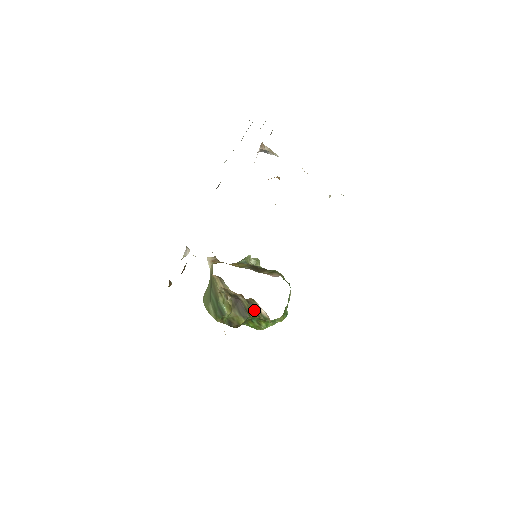
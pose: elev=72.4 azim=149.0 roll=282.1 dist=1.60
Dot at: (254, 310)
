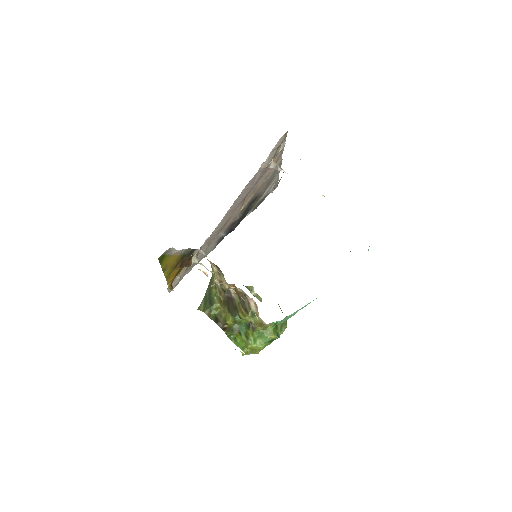
Dot at: (244, 305)
